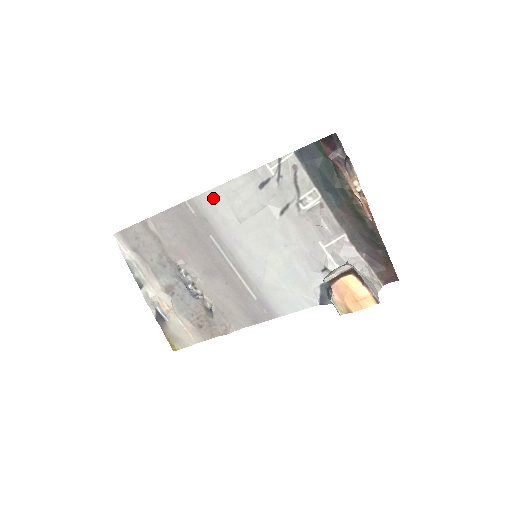
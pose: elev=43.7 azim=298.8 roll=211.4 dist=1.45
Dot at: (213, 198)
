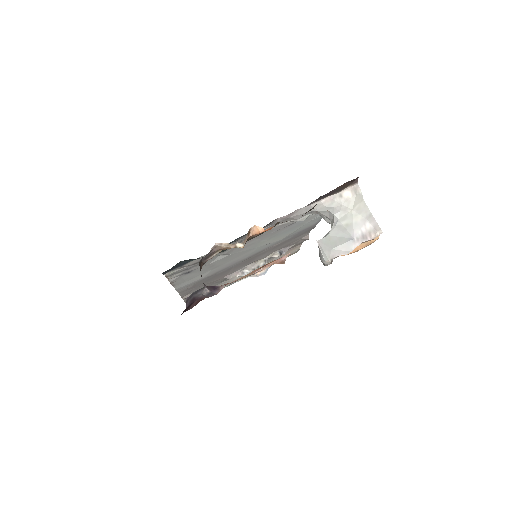
Dot at: occluded
